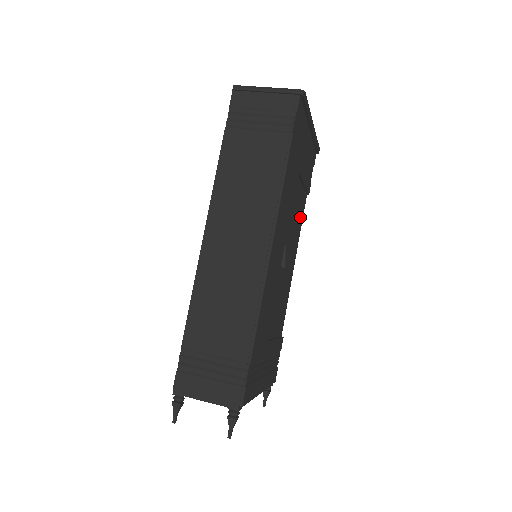
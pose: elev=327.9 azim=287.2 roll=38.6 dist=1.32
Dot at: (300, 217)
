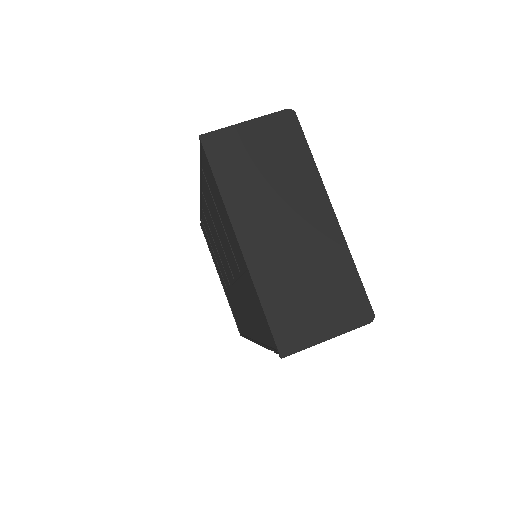
Dot at: occluded
